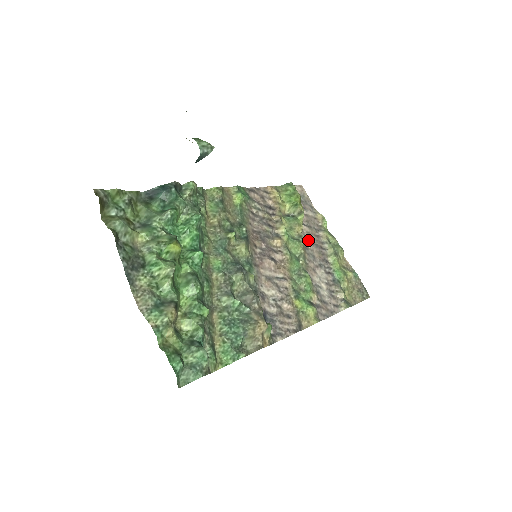
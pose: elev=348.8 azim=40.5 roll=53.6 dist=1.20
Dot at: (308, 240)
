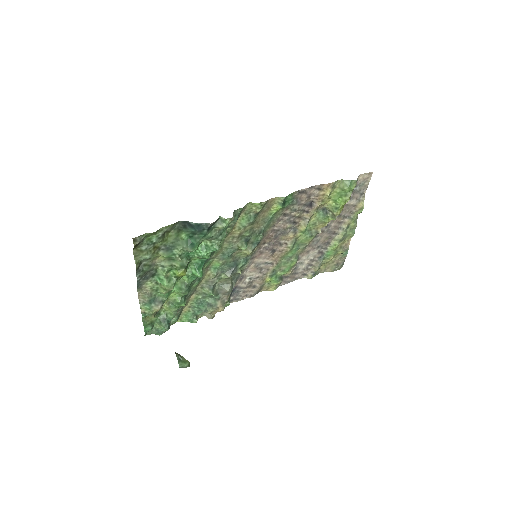
Dot at: (325, 229)
